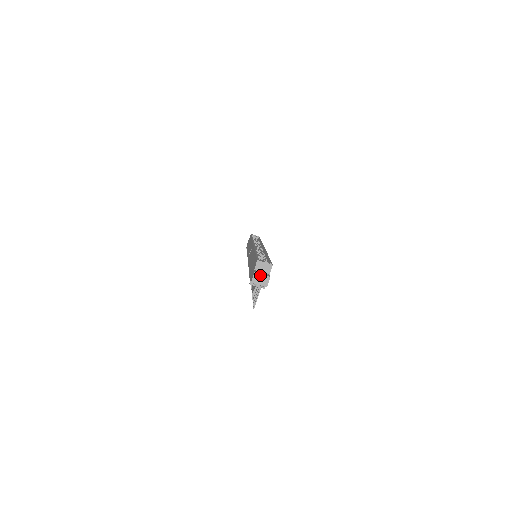
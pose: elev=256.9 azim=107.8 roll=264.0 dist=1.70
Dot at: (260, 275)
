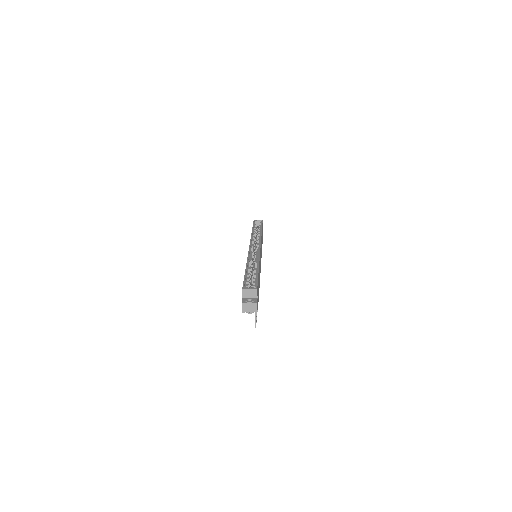
Dot at: (248, 304)
